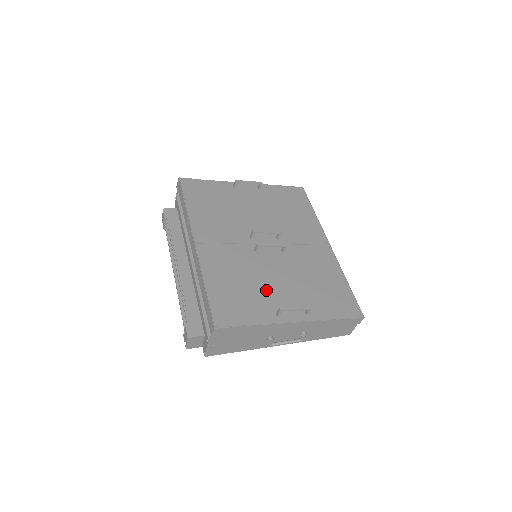
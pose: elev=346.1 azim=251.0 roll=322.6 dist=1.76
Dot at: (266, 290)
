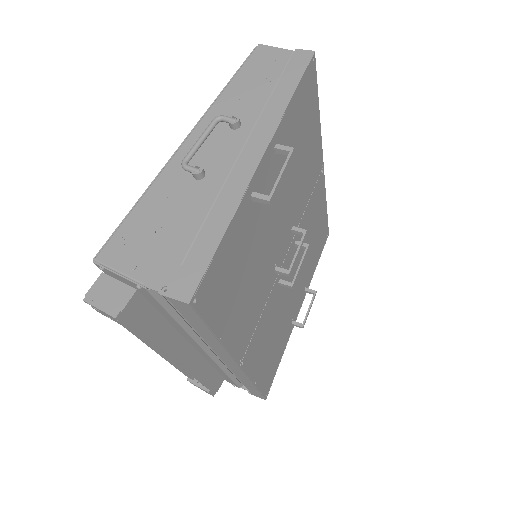
Dot at: (287, 314)
